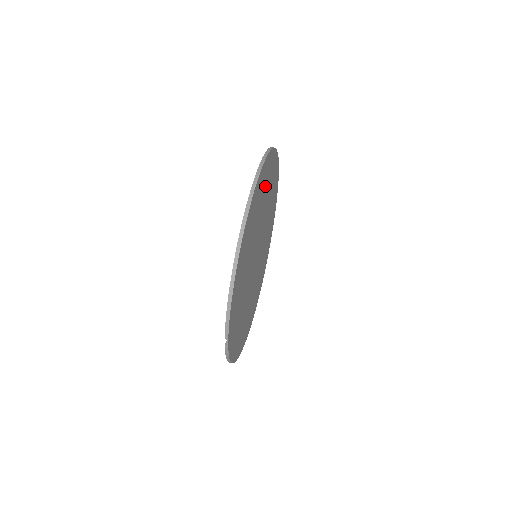
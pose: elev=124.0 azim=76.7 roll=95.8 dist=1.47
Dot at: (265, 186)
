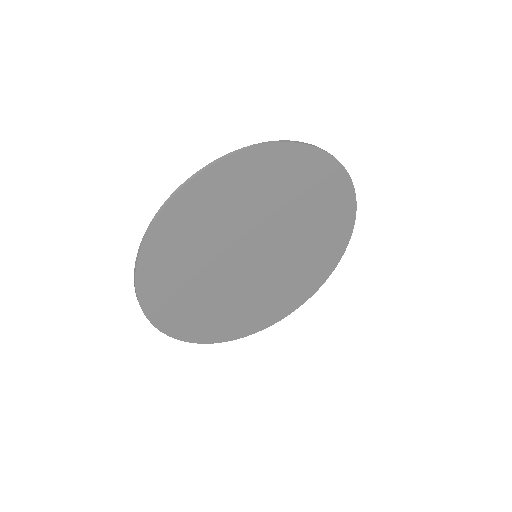
Dot at: (235, 193)
